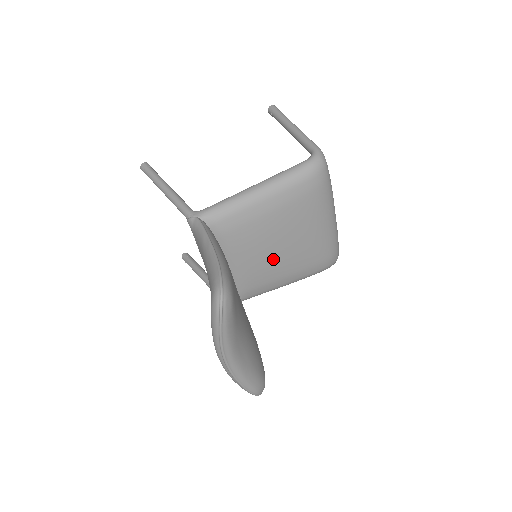
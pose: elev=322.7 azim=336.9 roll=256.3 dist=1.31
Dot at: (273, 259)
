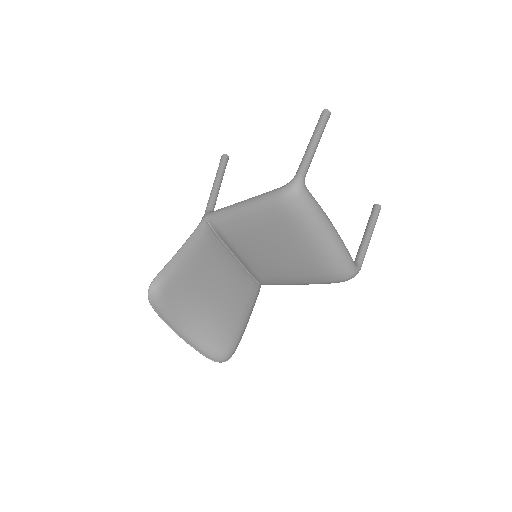
Dot at: (271, 262)
